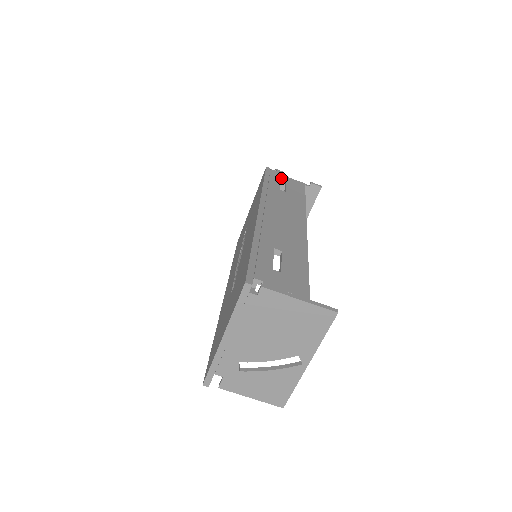
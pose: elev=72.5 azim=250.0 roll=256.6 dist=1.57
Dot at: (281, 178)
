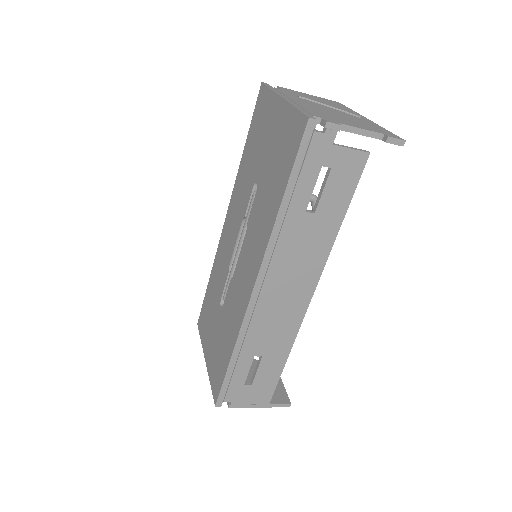
Dot at: (324, 162)
